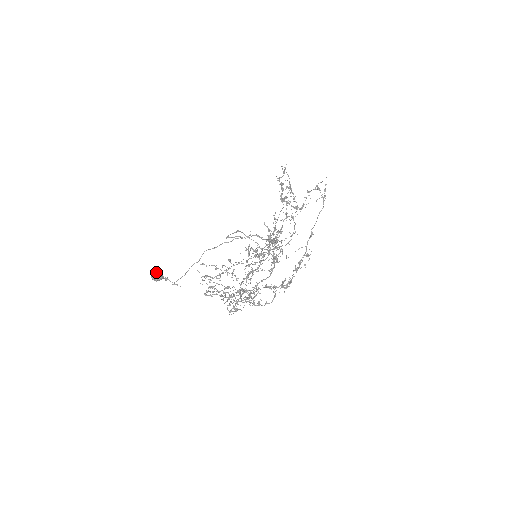
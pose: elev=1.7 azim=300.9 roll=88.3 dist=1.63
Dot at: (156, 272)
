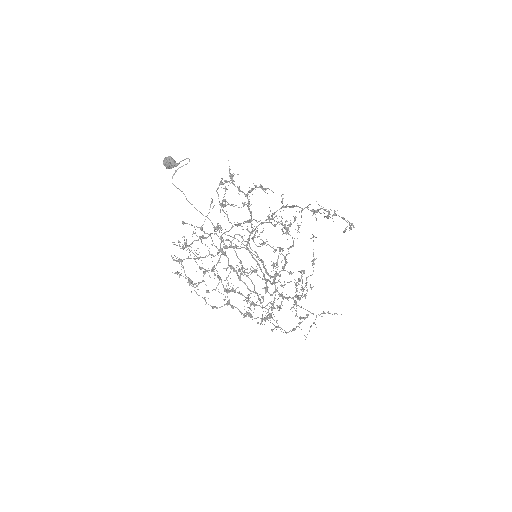
Dot at: occluded
